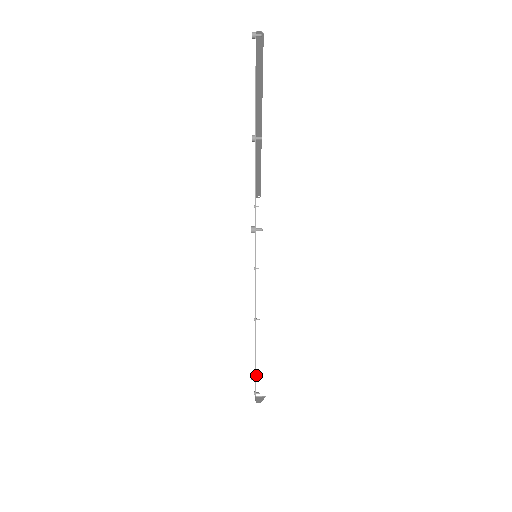
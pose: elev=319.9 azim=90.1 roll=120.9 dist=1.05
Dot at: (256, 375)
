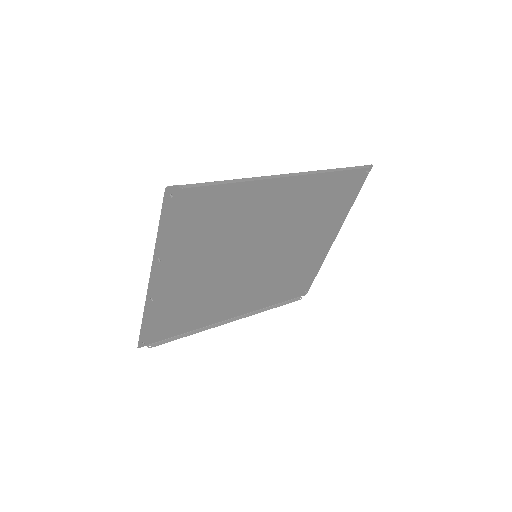
Dot at: (143, 342)
